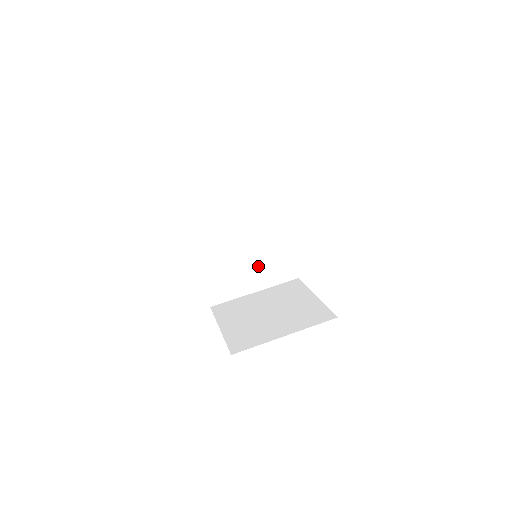
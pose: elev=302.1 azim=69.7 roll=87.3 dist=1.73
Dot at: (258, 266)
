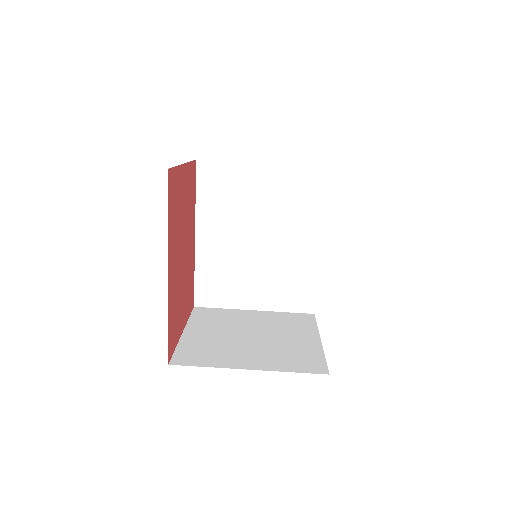
Dot at: (268, 279)
